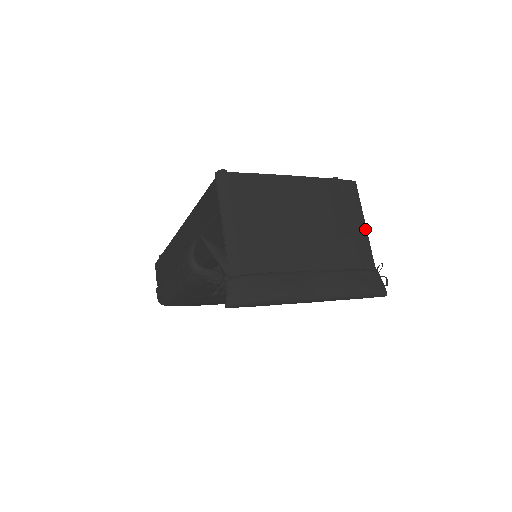
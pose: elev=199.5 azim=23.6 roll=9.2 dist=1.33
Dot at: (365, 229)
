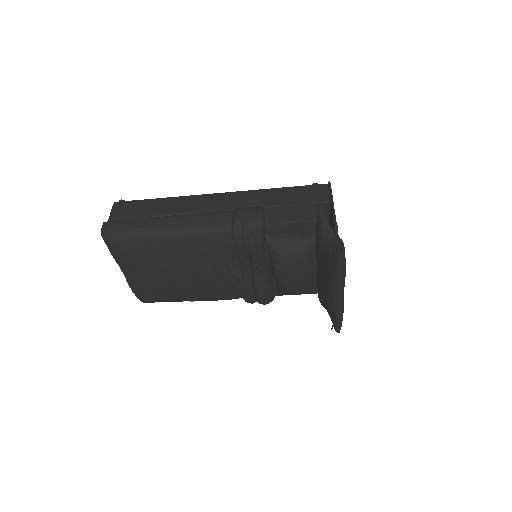
Dot at: occluded
